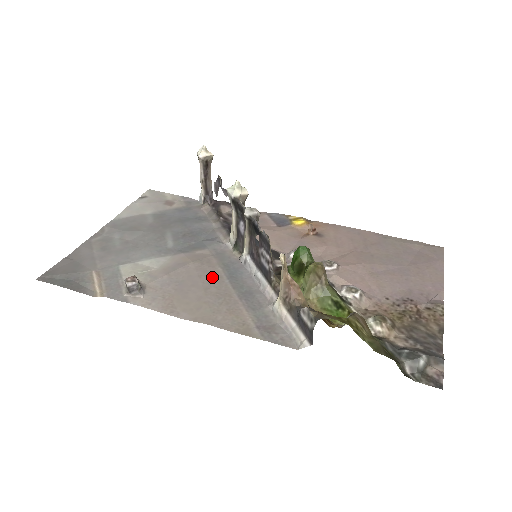
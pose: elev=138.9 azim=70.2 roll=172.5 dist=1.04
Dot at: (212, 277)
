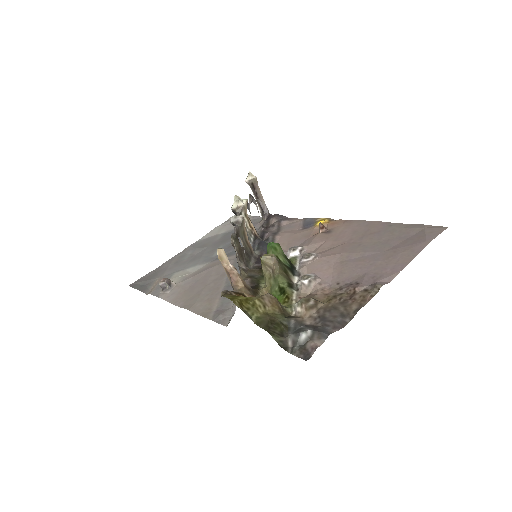
Dot at: (219, 276)
